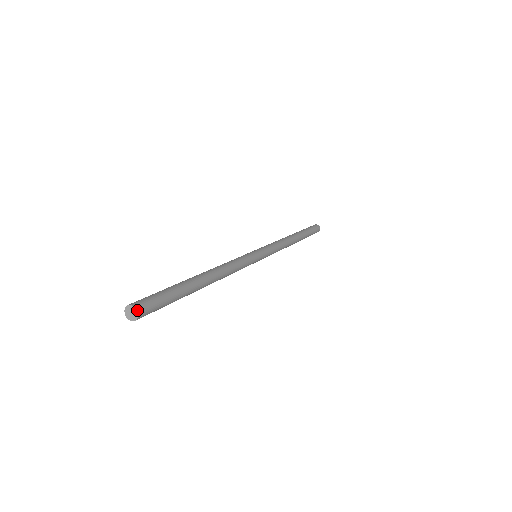
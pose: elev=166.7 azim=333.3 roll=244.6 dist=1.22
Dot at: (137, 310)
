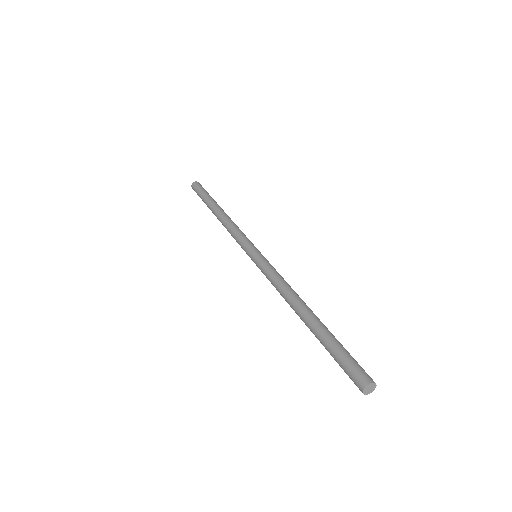
Dot at: (371, 383)
